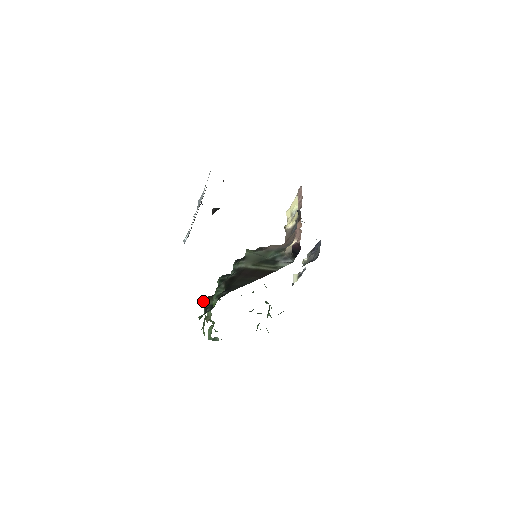
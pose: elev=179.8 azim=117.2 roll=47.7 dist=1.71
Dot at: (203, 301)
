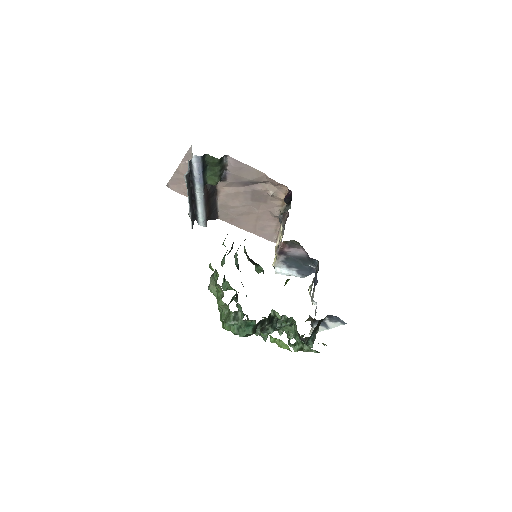
Dot at: (210, 278)
